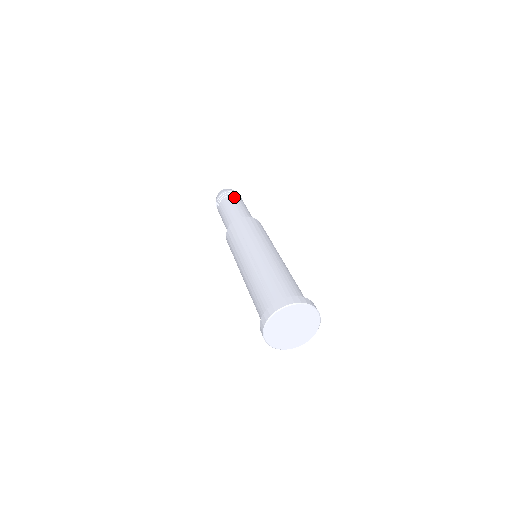
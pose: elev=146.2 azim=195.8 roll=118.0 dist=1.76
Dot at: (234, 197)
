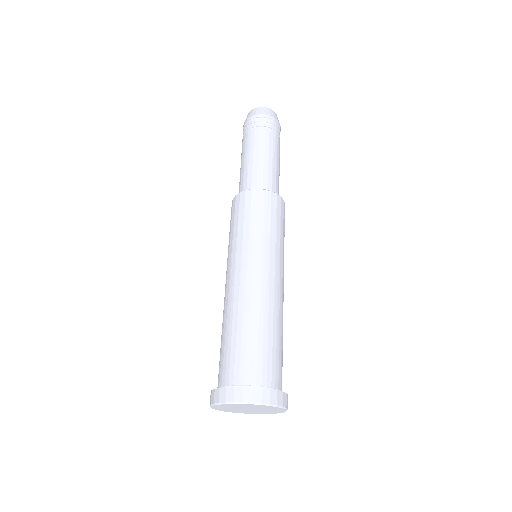
Dot at: (277, 138)
